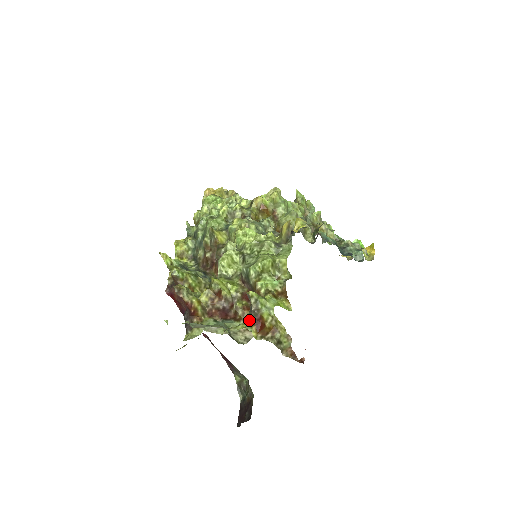
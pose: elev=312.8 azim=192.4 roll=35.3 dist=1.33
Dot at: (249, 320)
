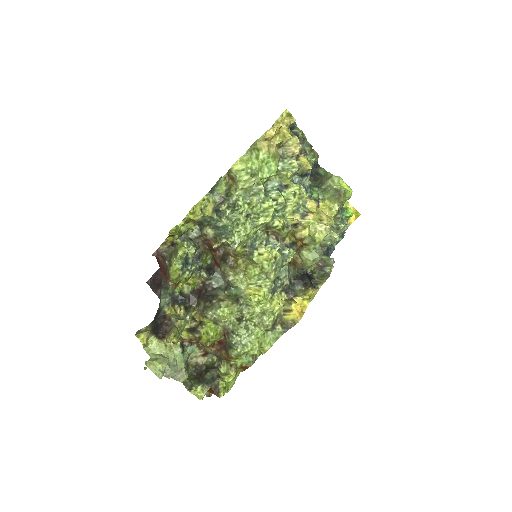
Dot at: (207, 389)
